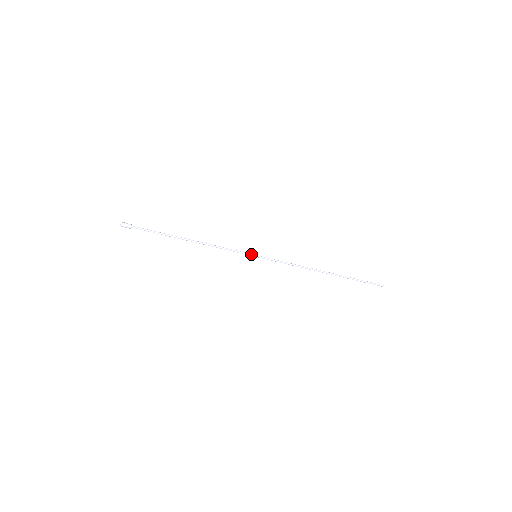
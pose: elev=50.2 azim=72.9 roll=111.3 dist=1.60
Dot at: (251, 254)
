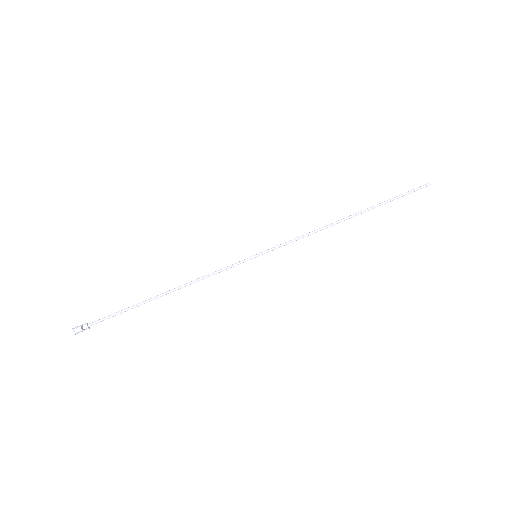
Dot at: (248, 258)
